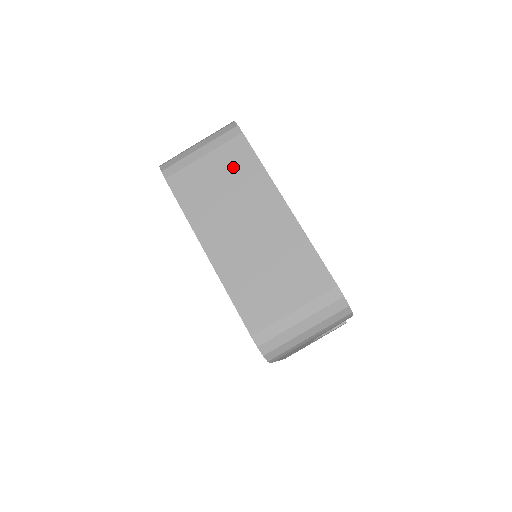
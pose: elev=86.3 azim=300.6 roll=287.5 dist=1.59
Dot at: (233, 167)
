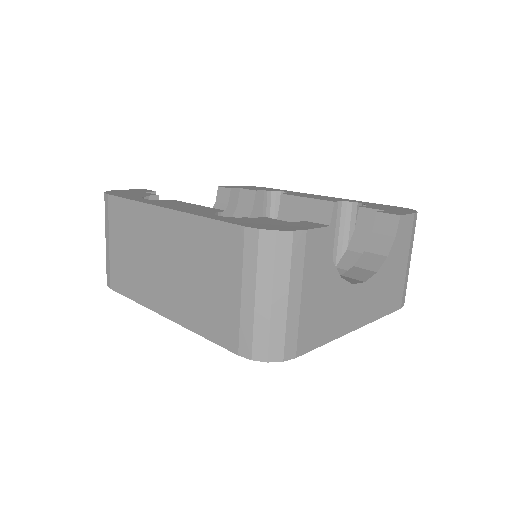
Dot at: (123, 227)
